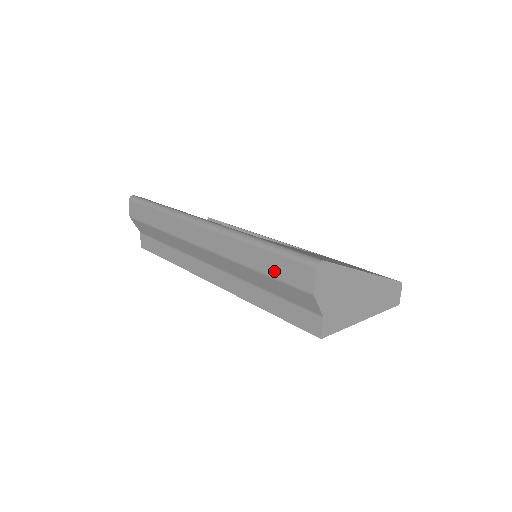
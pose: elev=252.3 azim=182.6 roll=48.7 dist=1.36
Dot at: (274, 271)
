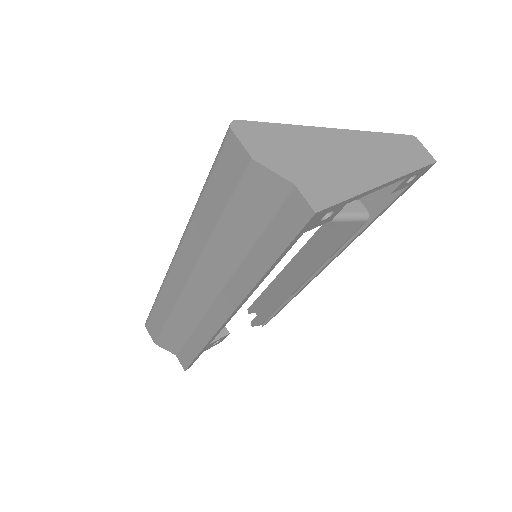
Dot at: (221, 199)
